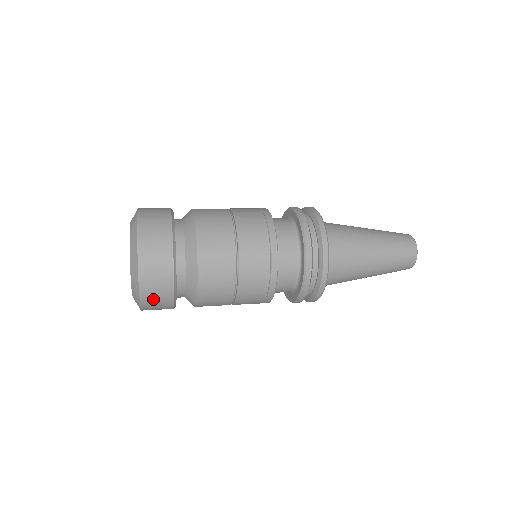
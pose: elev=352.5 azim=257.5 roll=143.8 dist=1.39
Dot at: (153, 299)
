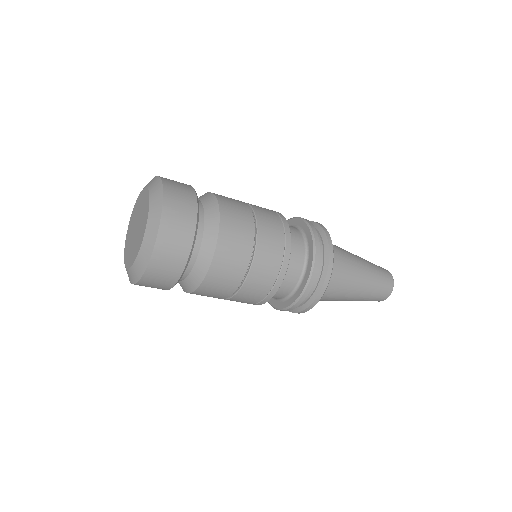
Dot at: (176, 211)
